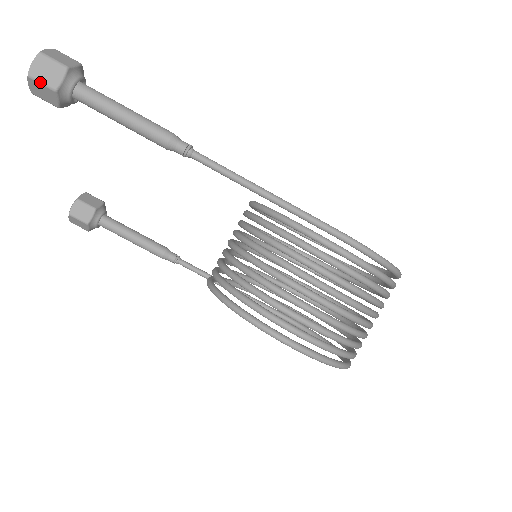
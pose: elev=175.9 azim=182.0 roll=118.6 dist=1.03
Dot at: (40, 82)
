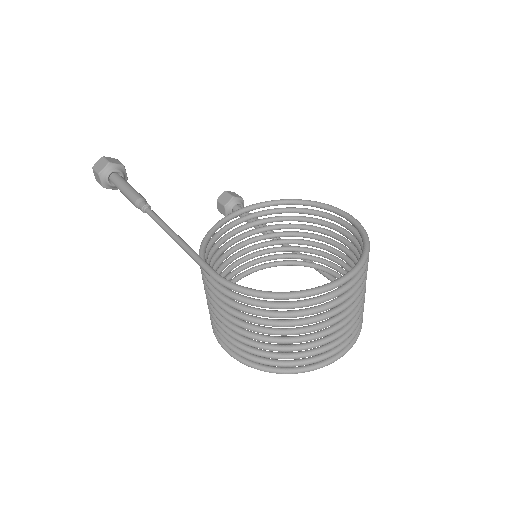
Dot at: occluded
